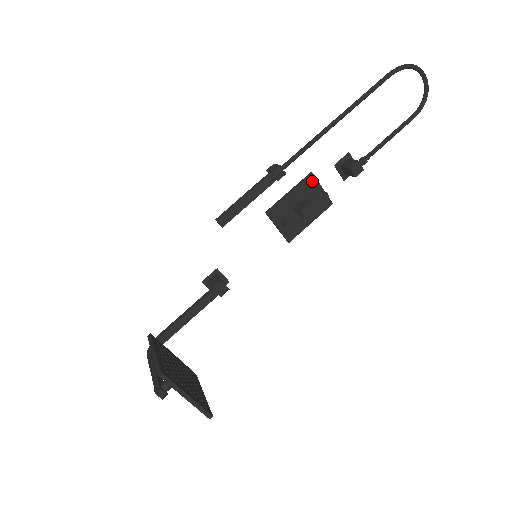
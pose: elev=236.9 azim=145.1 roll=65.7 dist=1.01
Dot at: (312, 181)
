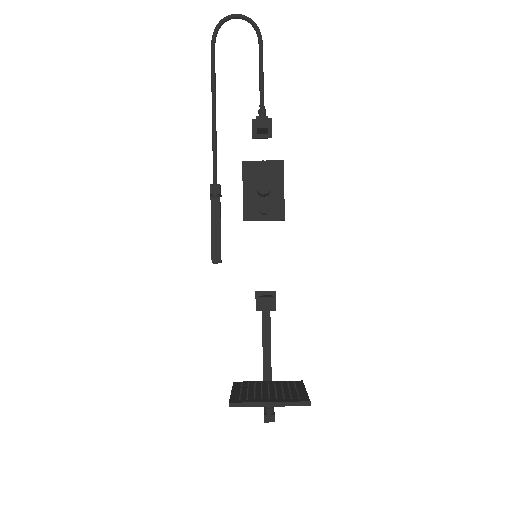
Dot at: (249, 166)
